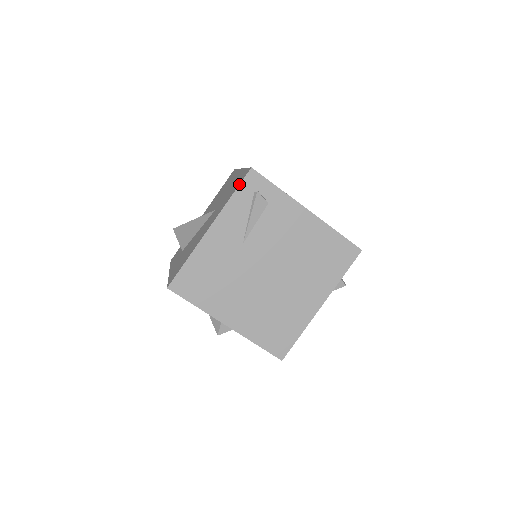
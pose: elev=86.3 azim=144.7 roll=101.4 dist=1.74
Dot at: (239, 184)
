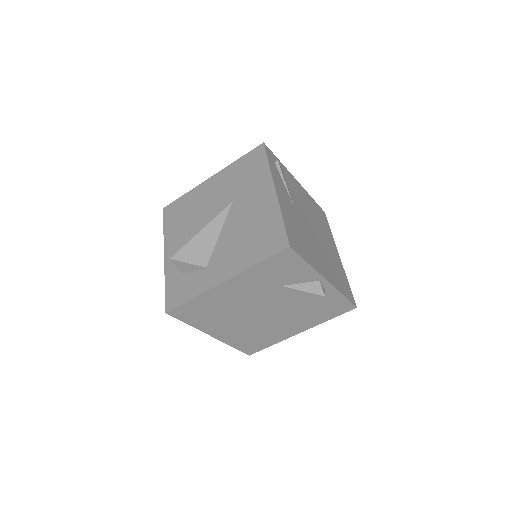
Dot at: (266, 154)
